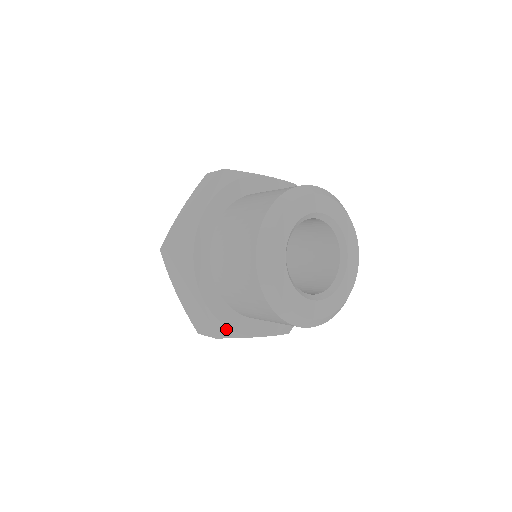
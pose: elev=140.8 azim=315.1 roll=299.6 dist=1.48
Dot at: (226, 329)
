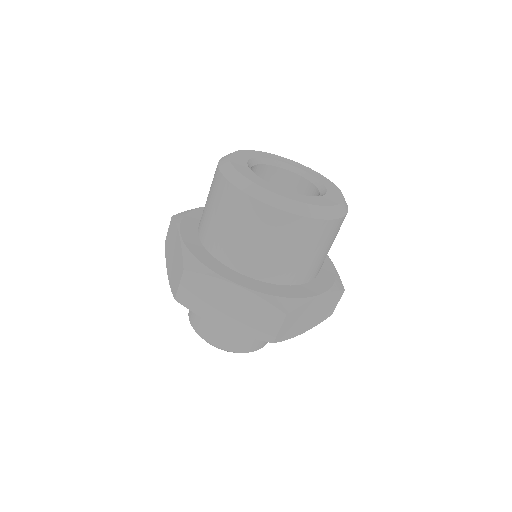
Dot at: (197, 262)
